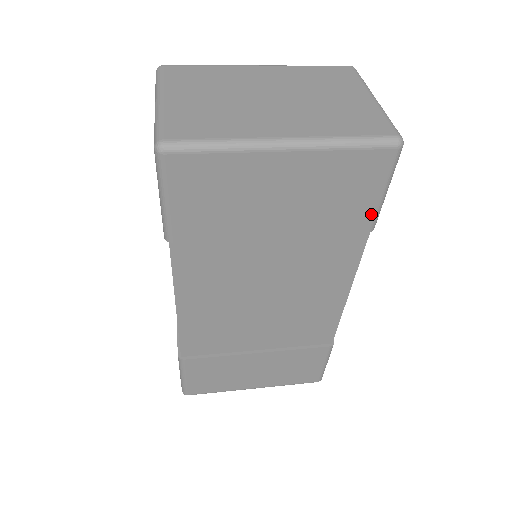
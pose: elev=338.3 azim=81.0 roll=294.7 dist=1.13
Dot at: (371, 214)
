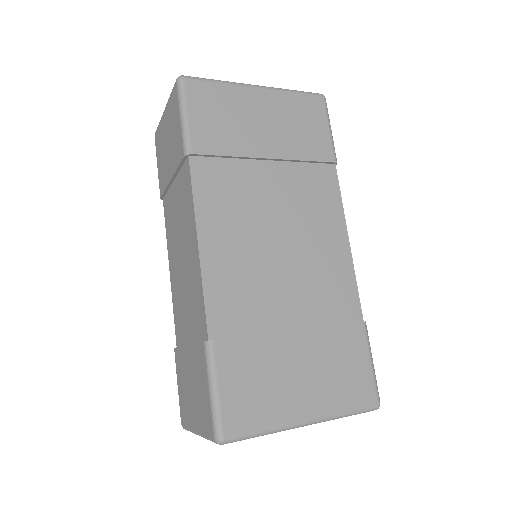
Dot at: (329, 146)
